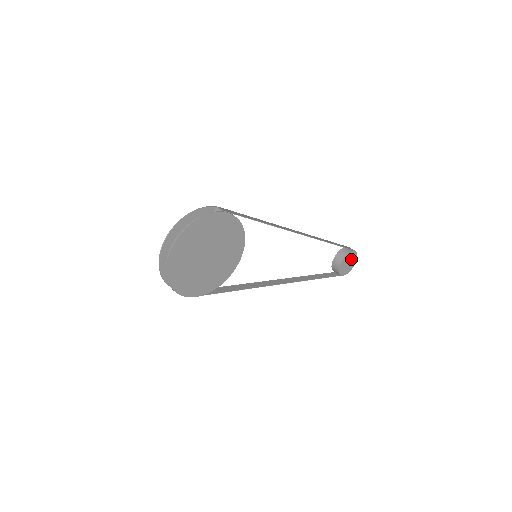
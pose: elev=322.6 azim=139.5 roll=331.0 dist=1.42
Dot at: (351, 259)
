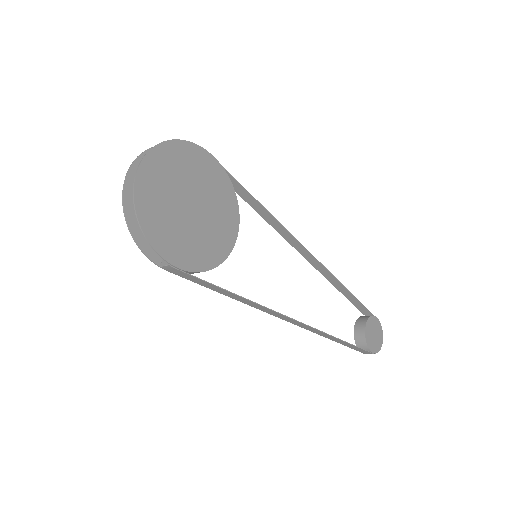
Dot at: (376, 329)
